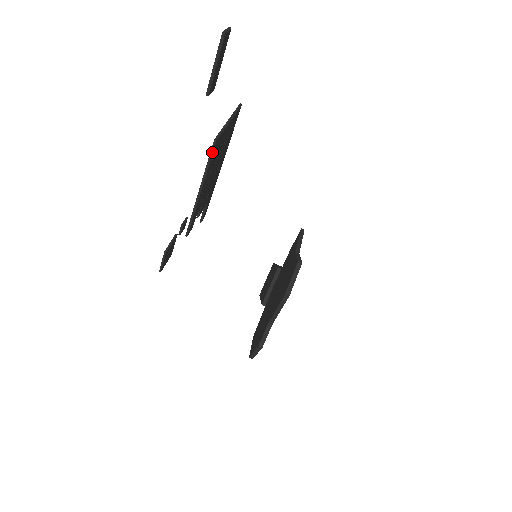
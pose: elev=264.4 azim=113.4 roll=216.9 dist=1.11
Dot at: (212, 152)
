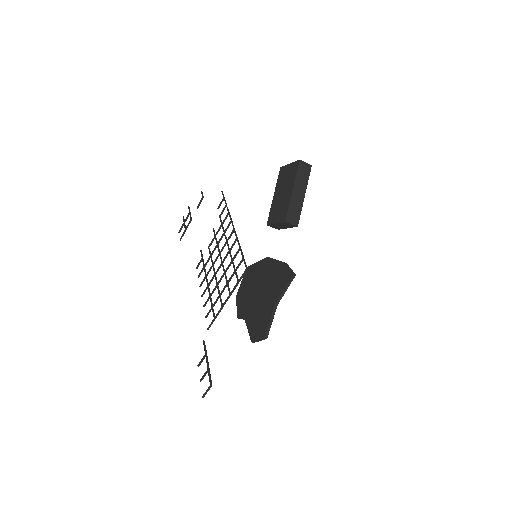
Dot at: occluded
